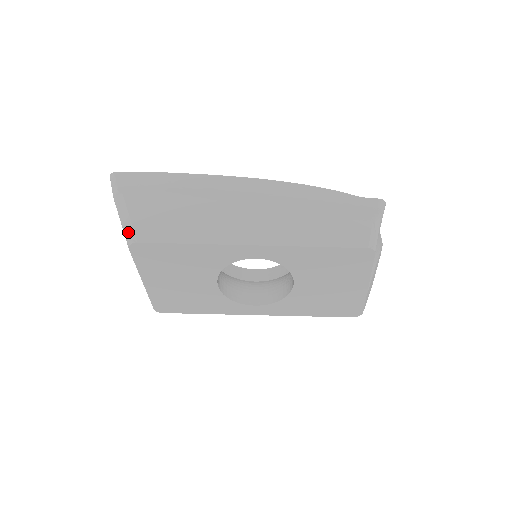
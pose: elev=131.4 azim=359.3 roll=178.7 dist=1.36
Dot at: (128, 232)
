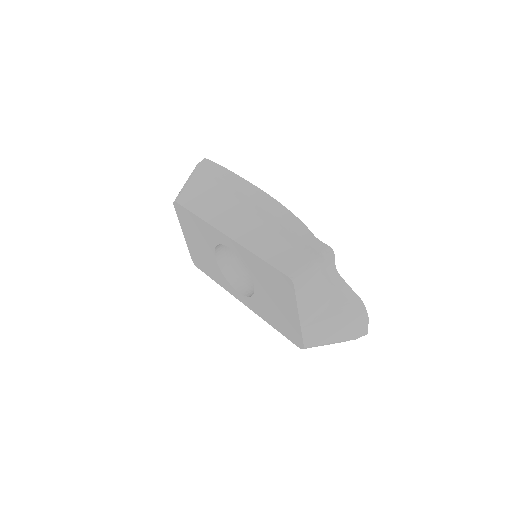
Dot at: (179, 194)
